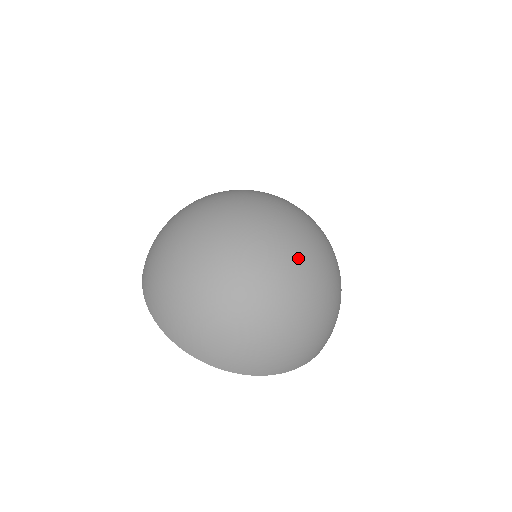
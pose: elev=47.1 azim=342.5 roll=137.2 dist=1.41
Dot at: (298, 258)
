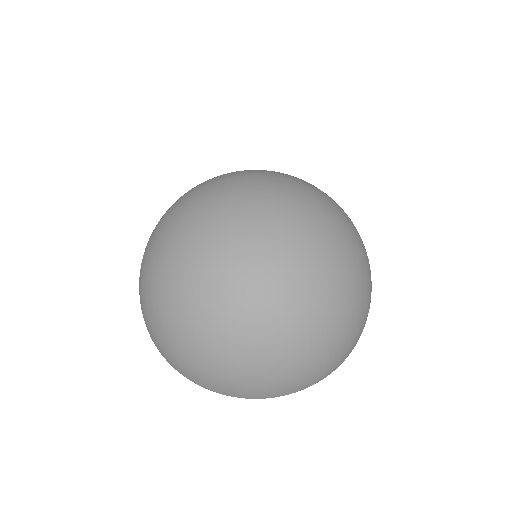
Dot at: (319, 231)
